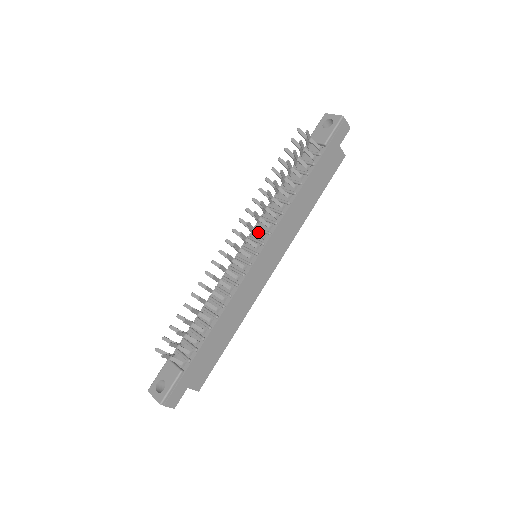
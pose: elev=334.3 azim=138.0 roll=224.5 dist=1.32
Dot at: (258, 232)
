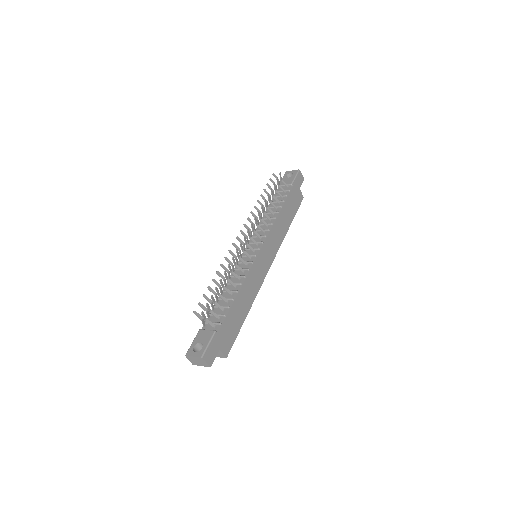
Dot at: (258, 234)
